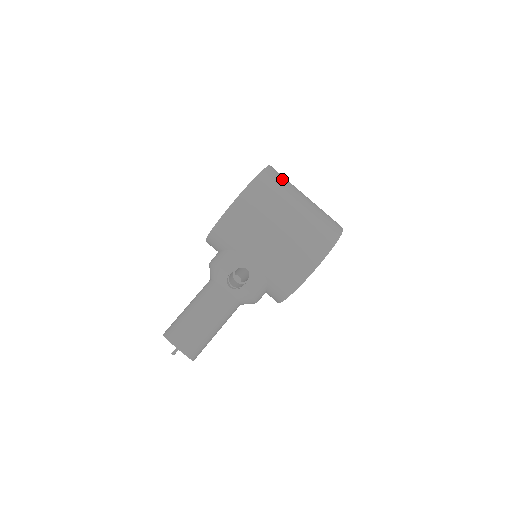
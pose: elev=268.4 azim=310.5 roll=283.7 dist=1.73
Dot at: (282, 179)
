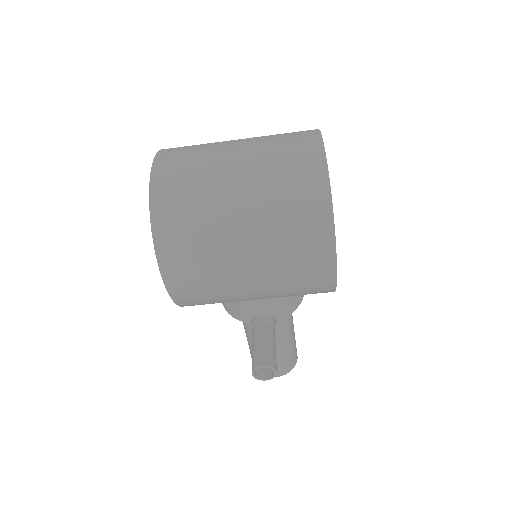
Dot at: (184, 206)
